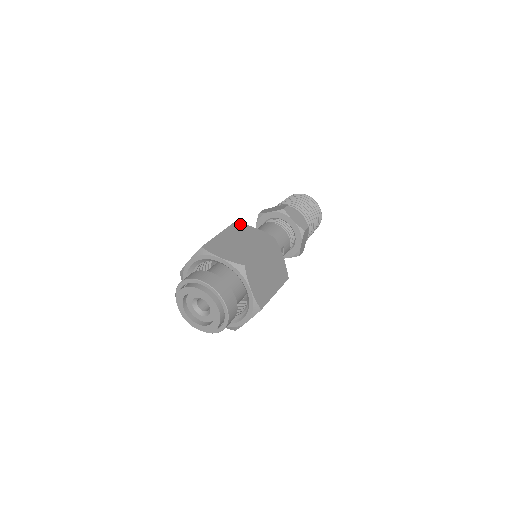
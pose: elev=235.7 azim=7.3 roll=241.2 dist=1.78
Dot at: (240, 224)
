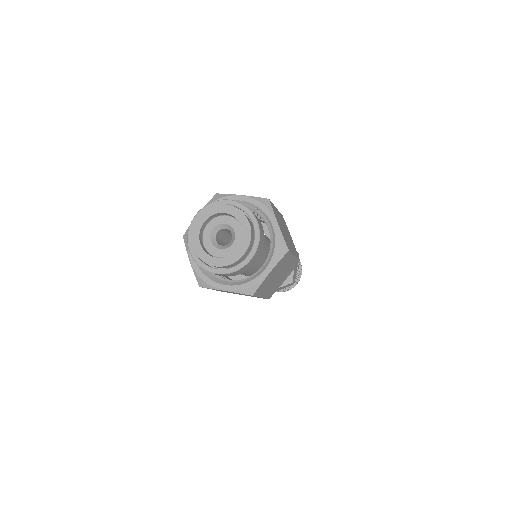
Dot at: occluded
